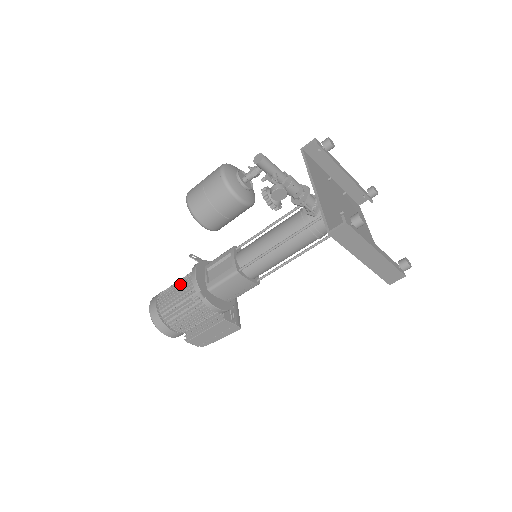
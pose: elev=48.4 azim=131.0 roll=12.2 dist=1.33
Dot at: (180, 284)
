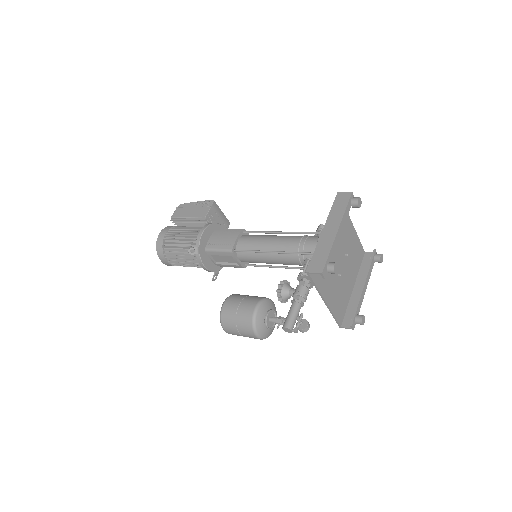
Dot at: (186, 258)
